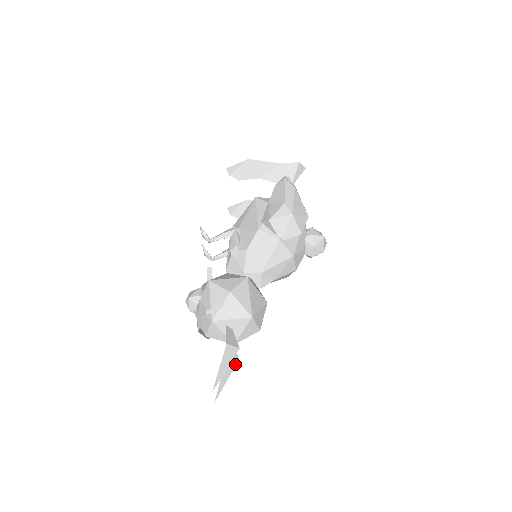
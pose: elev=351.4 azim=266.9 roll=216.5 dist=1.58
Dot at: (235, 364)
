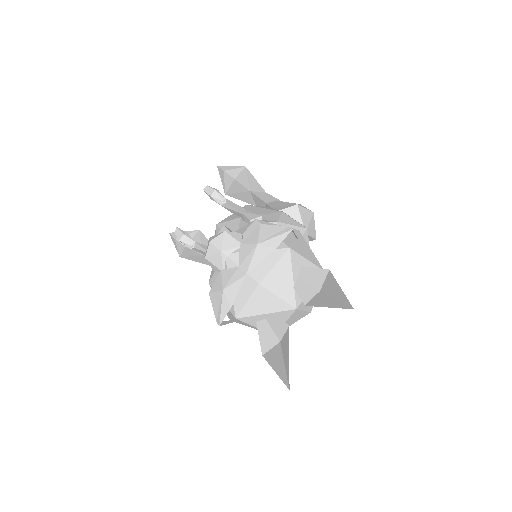
Dot at: occluded
